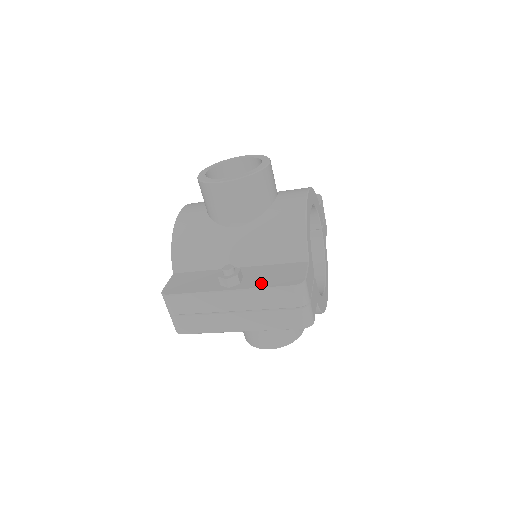
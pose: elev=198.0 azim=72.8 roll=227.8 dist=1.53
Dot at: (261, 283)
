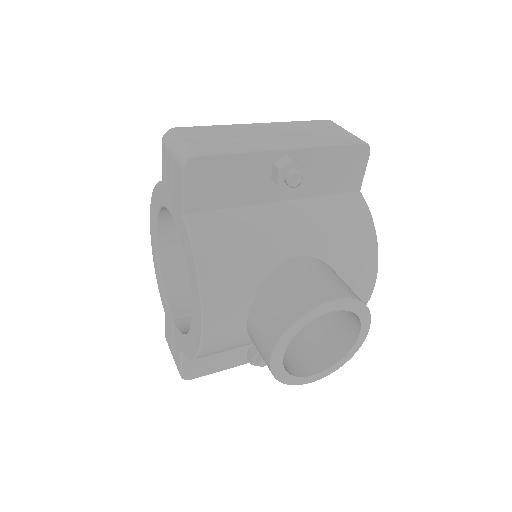
Dot at: occluded
